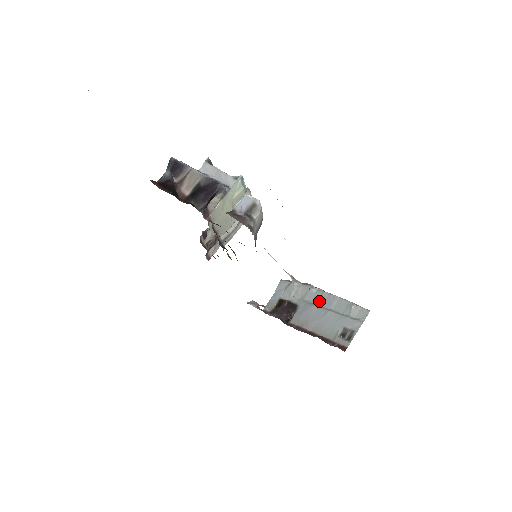
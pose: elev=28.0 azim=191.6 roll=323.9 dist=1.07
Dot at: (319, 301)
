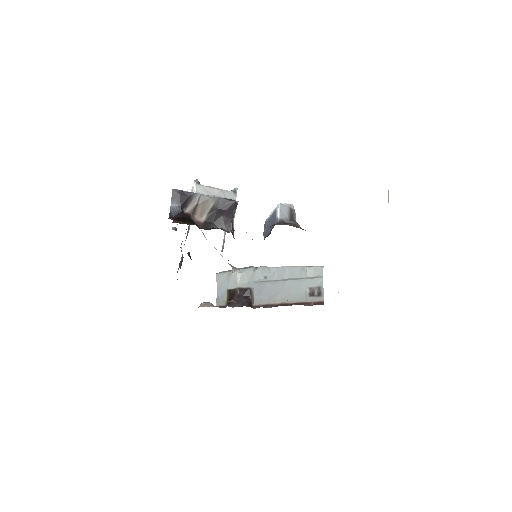
Dot at: (270, 277)
